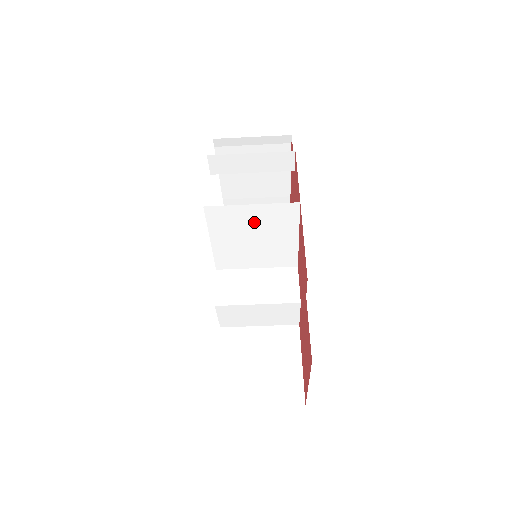
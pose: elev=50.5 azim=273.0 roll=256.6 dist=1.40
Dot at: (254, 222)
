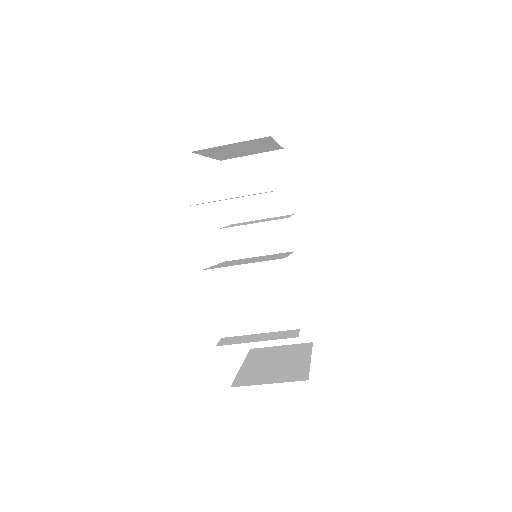
Dot at: occluded
